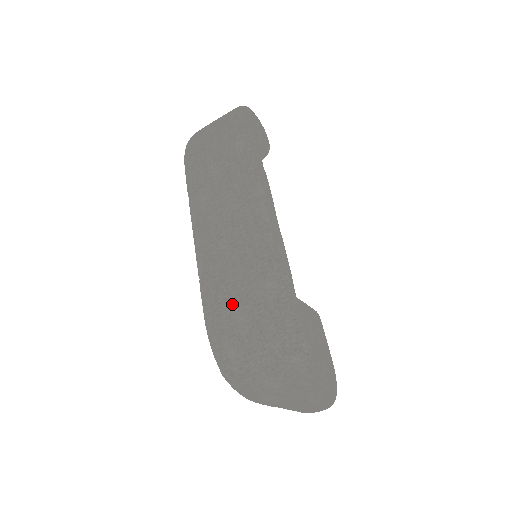
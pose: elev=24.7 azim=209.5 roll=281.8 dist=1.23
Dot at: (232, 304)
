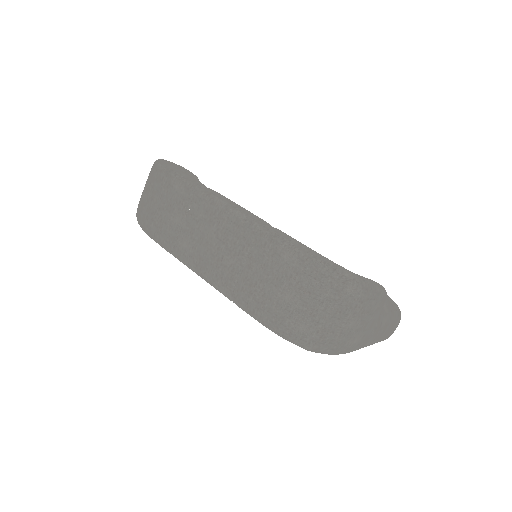
Dot at: (272, 294)
